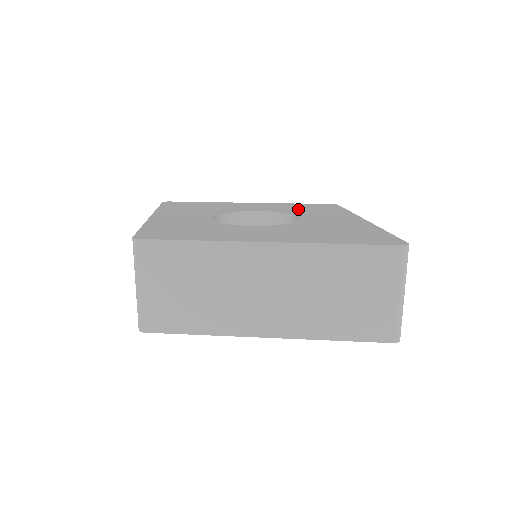
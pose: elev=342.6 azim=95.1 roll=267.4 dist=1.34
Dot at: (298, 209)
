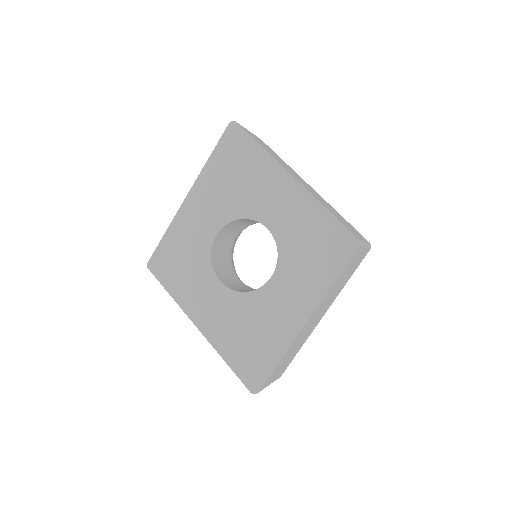
Dot at: (301, 244)
